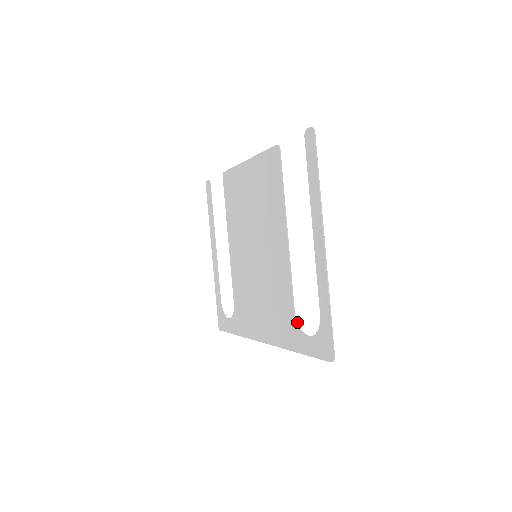
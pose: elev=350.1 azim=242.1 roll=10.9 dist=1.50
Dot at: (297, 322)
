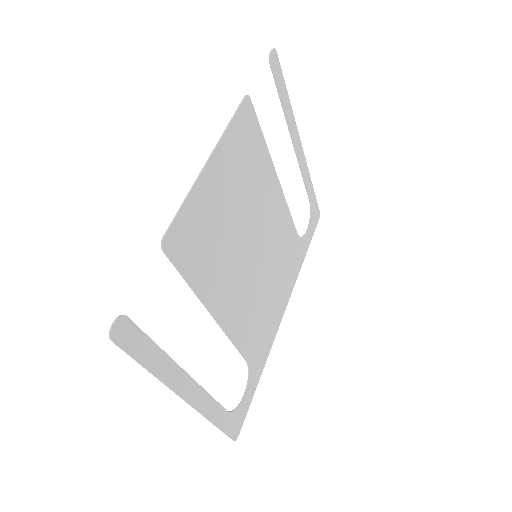
Dot at: (249, 369)
